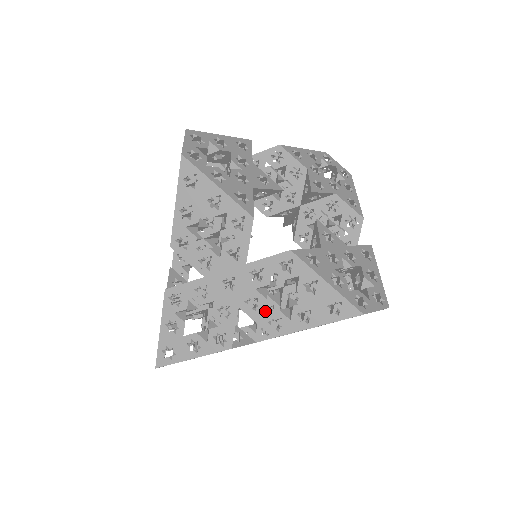
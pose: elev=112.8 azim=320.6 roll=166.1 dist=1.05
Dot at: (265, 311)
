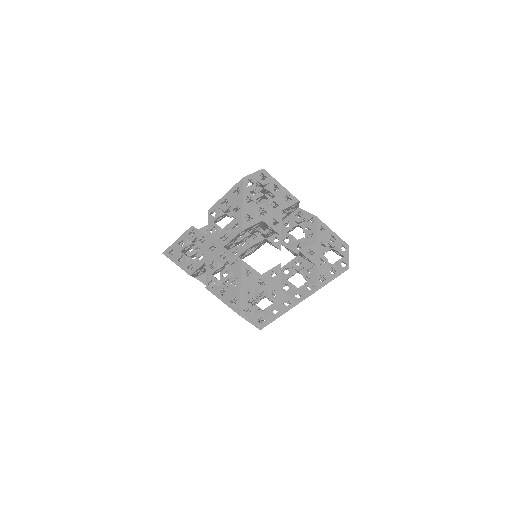
Dot at: occluded
